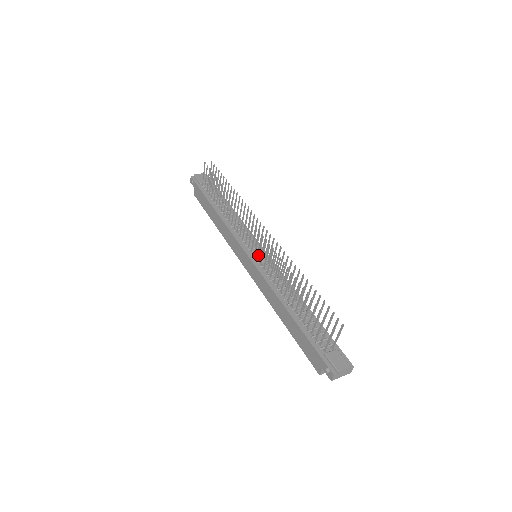
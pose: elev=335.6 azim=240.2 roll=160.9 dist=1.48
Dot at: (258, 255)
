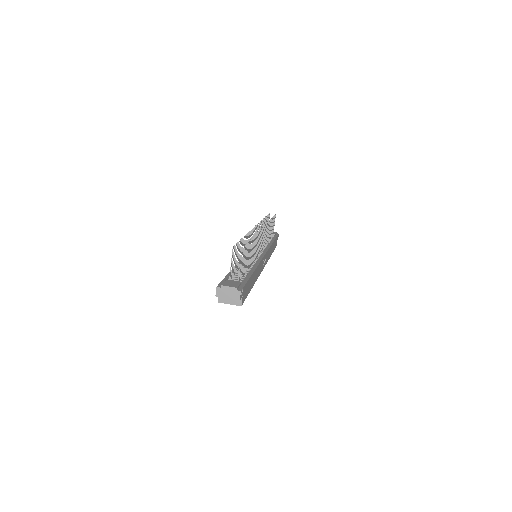
Dot at: occluded
